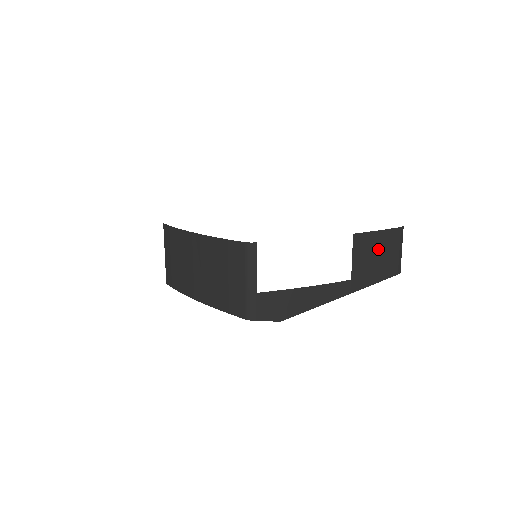
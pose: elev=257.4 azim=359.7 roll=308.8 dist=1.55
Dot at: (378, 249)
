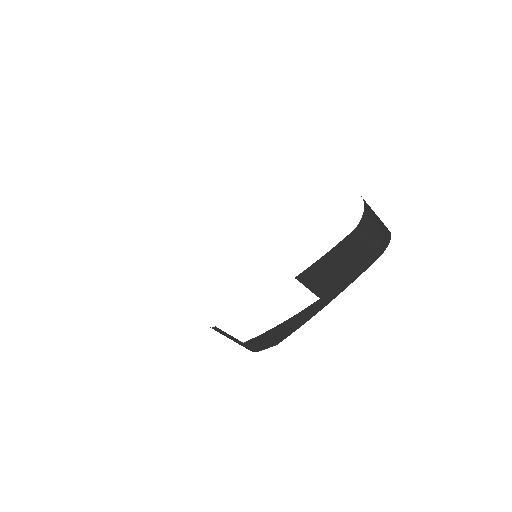
Dot at: (335, 264)
